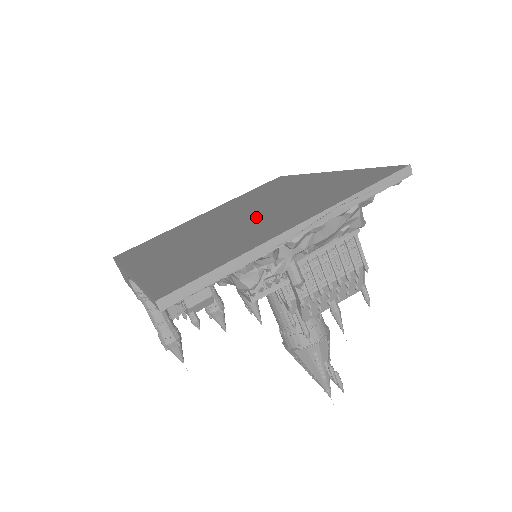
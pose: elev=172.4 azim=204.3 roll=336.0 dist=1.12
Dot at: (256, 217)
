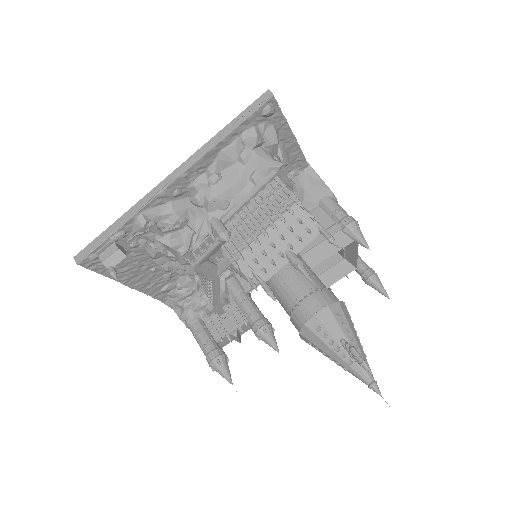
Dot at: occluded
